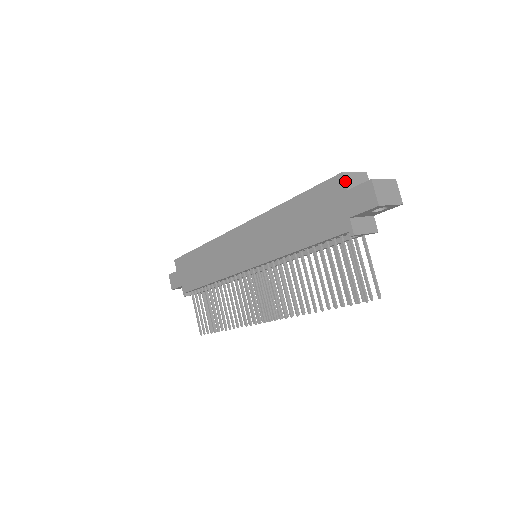
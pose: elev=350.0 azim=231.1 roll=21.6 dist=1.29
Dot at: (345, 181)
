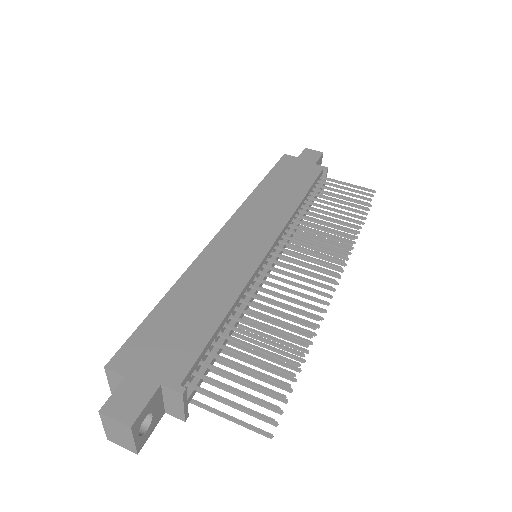
Dot at: (291, 156)
